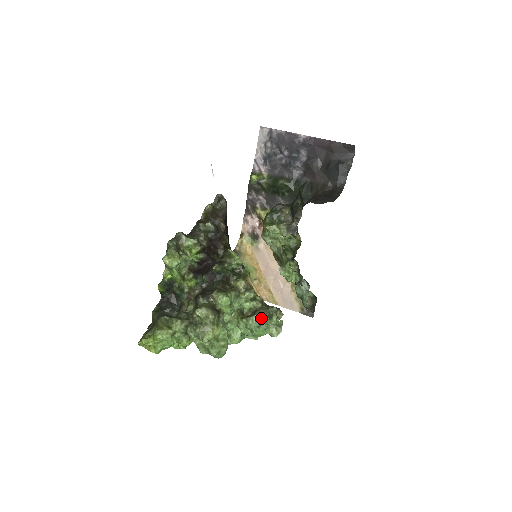
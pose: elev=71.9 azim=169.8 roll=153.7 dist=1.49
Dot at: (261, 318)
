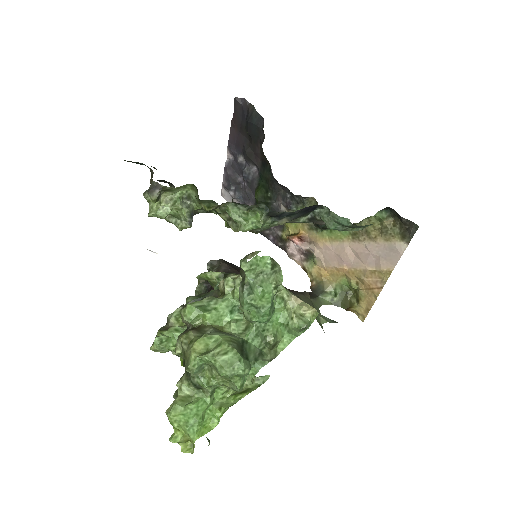
Dot at: (242, 283)
